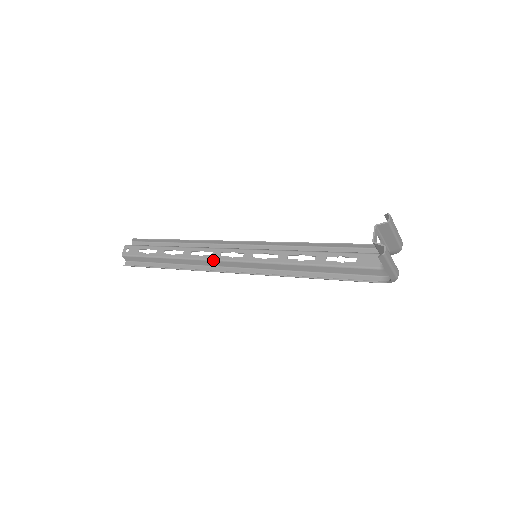
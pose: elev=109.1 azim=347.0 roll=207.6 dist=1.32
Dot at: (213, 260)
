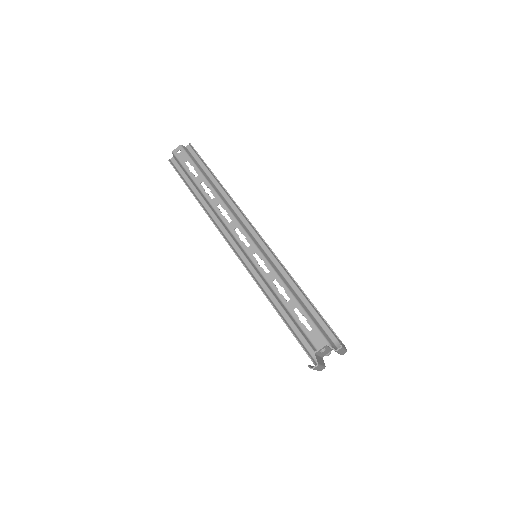
Dot at: (227, 227)
